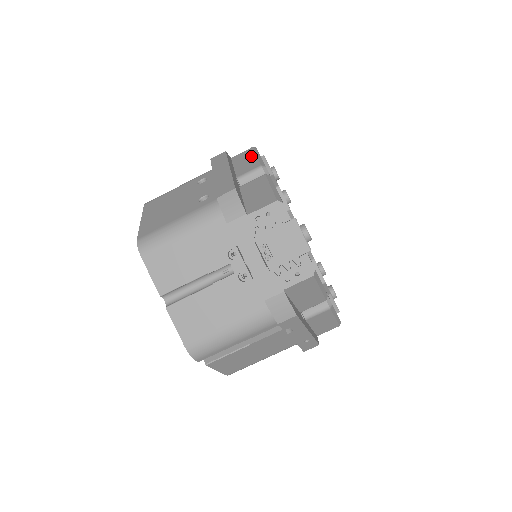
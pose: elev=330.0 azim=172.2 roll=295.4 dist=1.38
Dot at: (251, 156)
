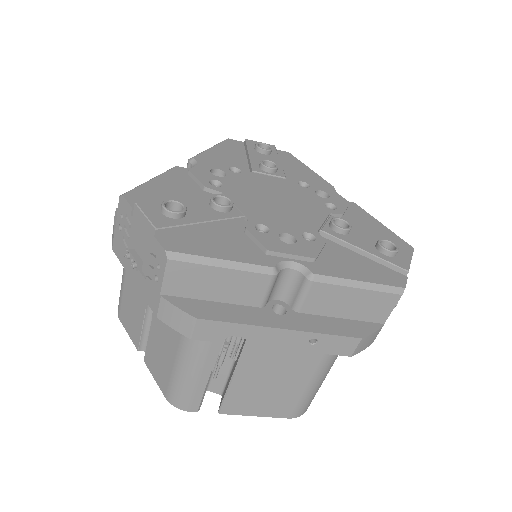
Dot at: occluded
